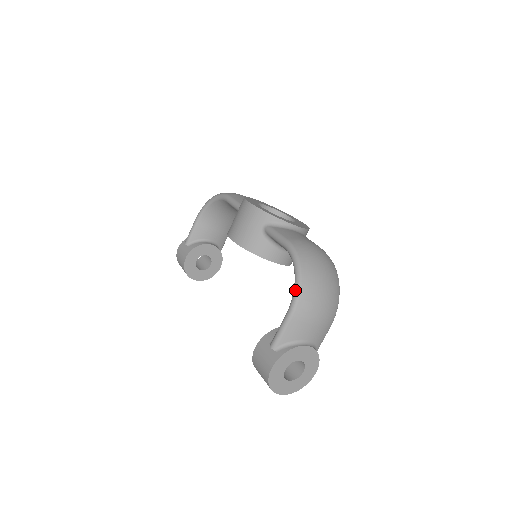
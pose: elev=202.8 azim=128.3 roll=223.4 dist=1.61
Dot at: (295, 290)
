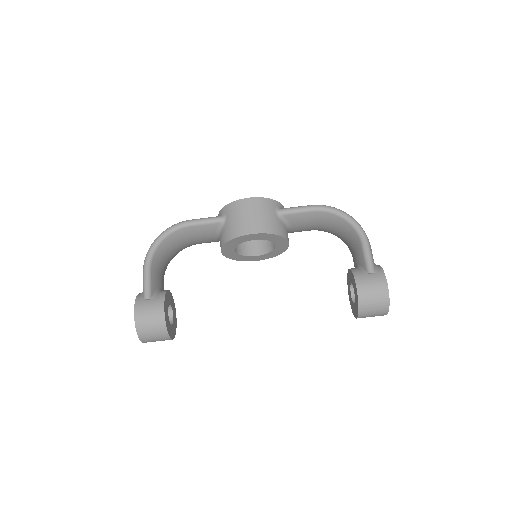
Dot at: (356, 224)
